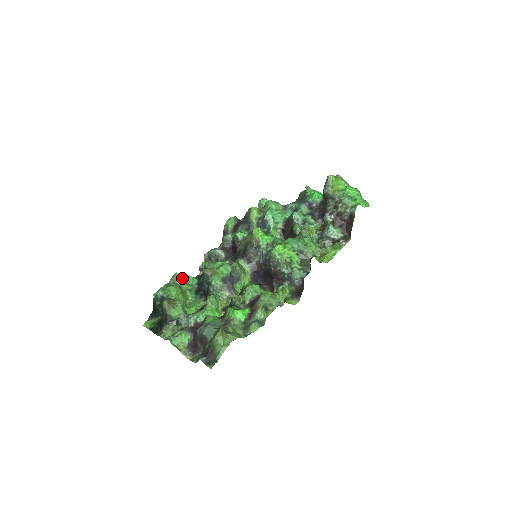
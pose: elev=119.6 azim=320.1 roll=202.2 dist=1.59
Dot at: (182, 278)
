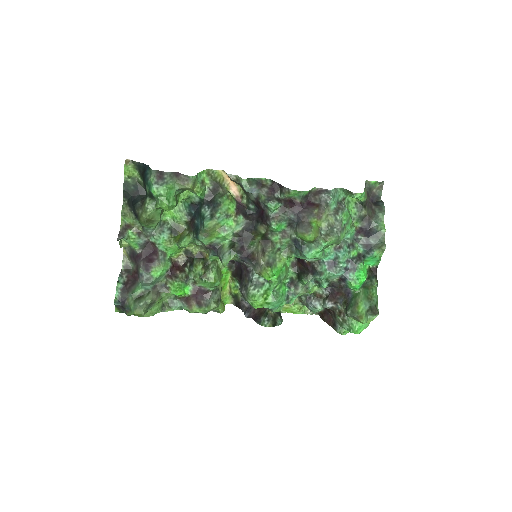
Dot at: (192, 190)
